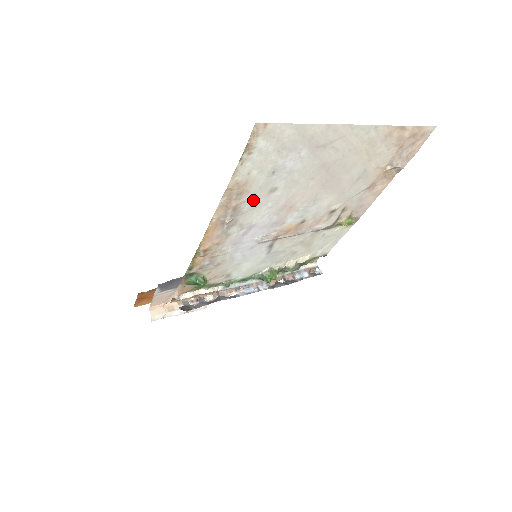
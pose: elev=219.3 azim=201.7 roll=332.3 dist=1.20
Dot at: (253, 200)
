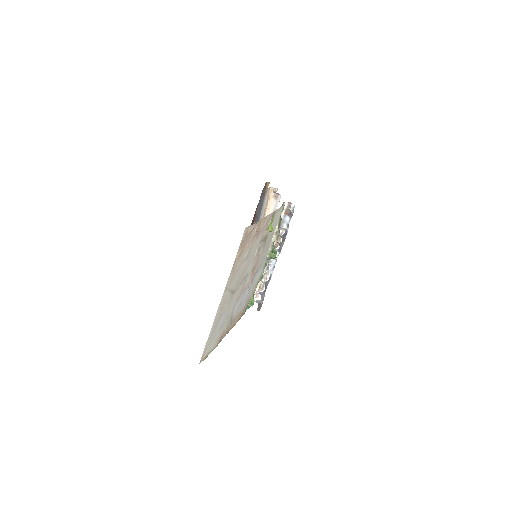
Dot at: (228, 322)
